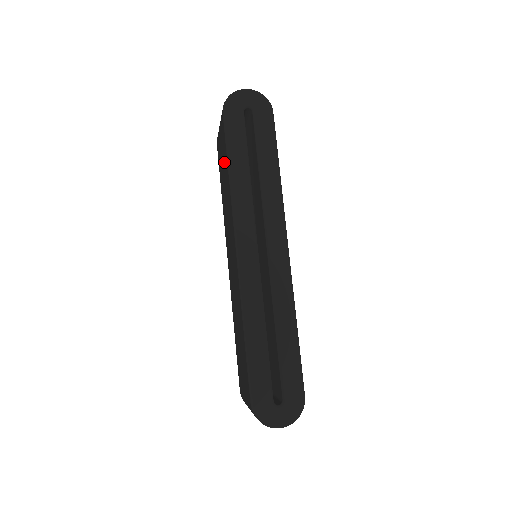
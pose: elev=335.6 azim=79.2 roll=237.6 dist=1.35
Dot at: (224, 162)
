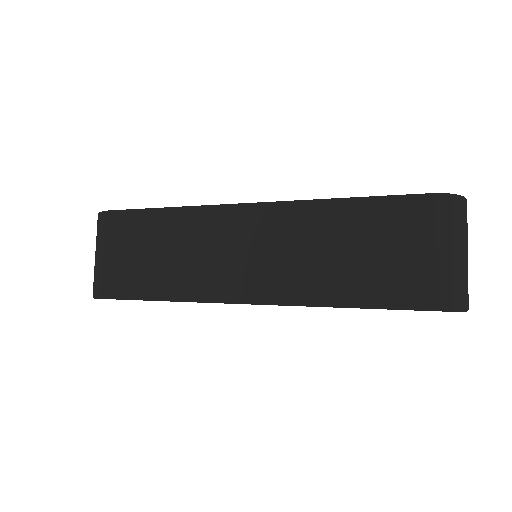
Dot at: (144, 235)
